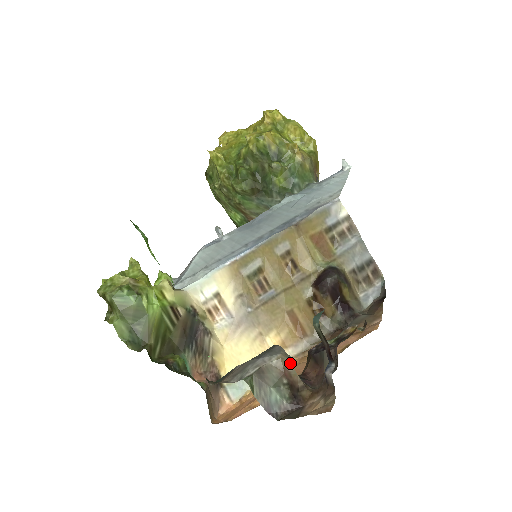
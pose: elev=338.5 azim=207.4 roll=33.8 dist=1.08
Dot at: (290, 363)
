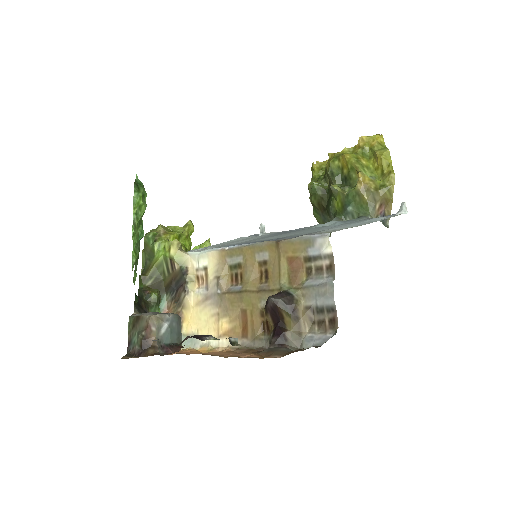
Dot at: (155, 325)
